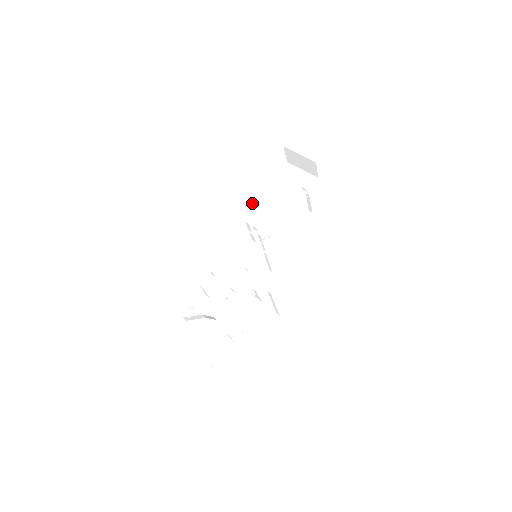
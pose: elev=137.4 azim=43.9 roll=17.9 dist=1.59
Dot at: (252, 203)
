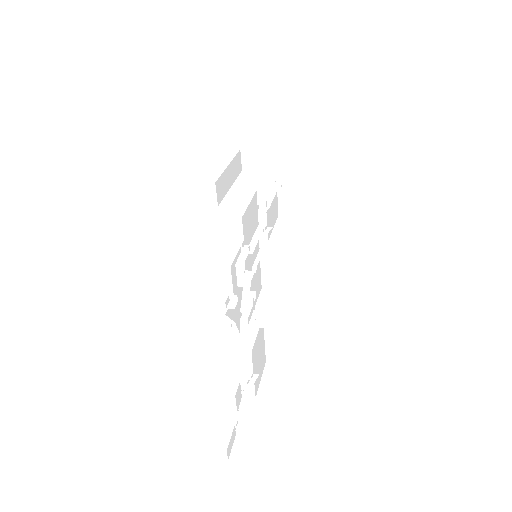
Dot at: (233, 198)
